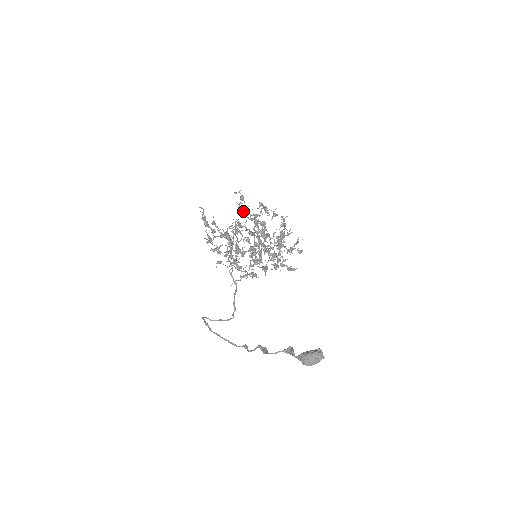
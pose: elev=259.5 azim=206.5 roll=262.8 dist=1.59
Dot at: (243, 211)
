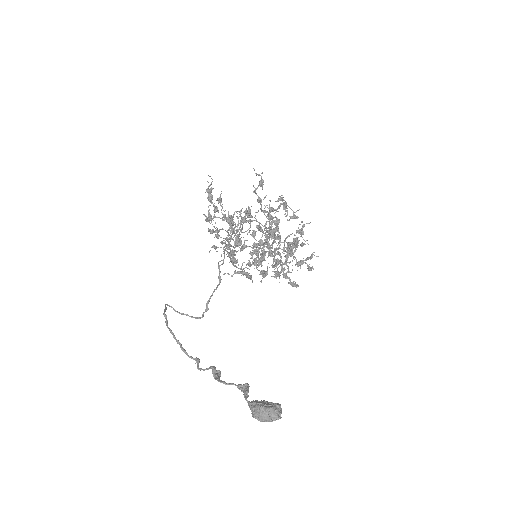
Dot at: (258, 198)
